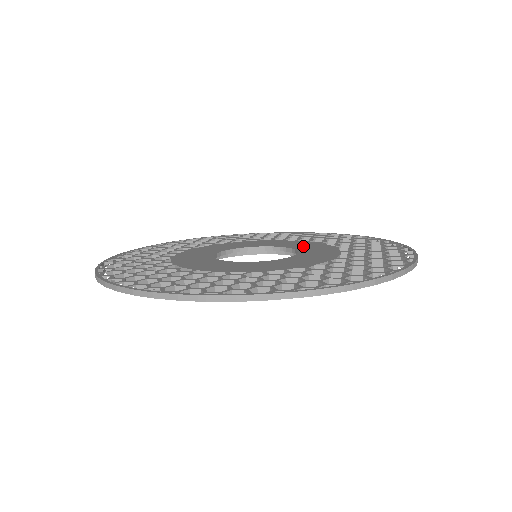
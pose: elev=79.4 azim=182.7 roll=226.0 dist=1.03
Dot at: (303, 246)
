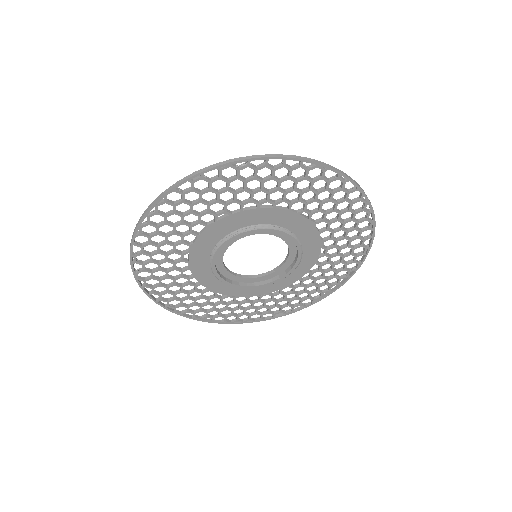
Dot at: (262, 281)
